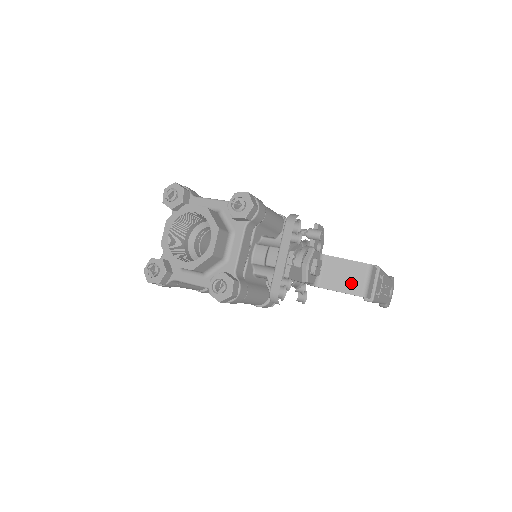
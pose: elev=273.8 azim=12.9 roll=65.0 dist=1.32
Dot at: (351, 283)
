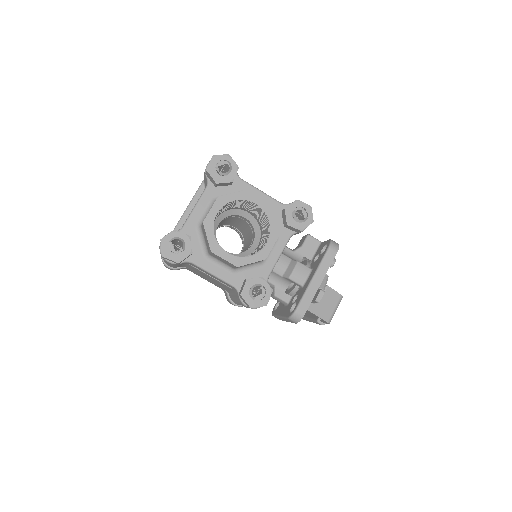
Dot at: (324, 308)
